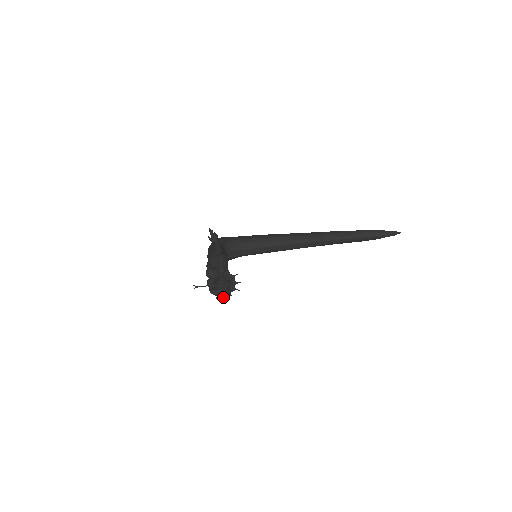
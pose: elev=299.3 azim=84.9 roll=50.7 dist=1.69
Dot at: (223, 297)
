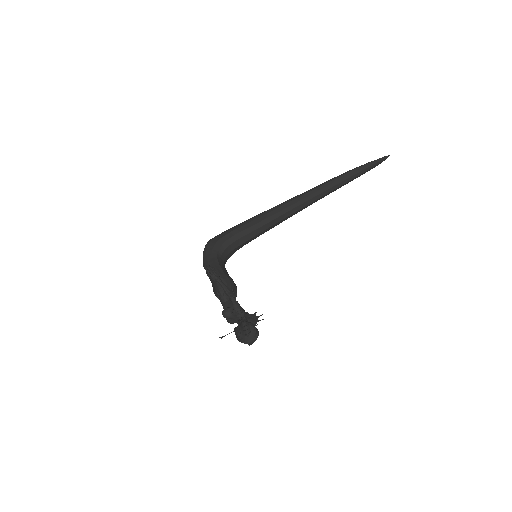
Dot at: (253, 340)
